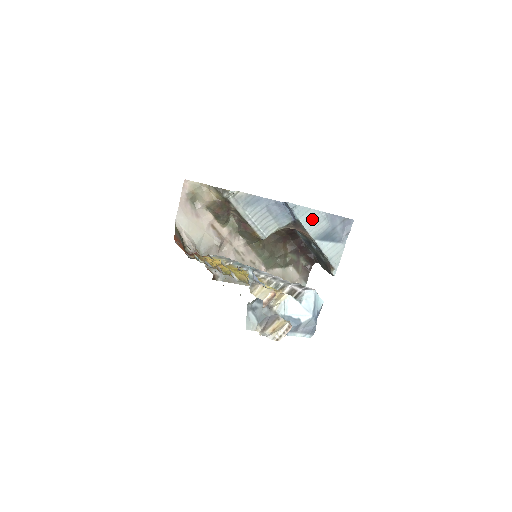
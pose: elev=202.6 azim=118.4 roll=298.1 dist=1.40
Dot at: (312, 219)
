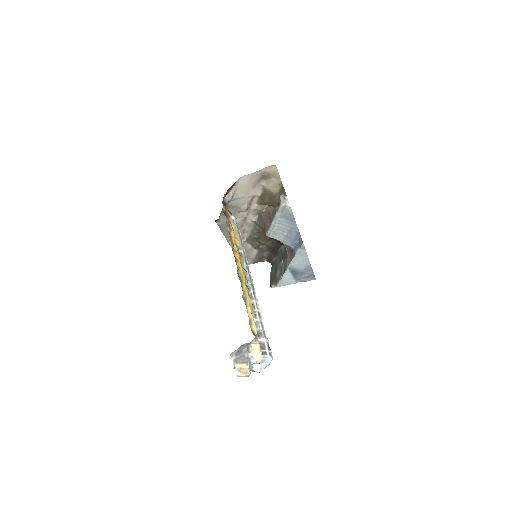
Dot at: (301, 260)
